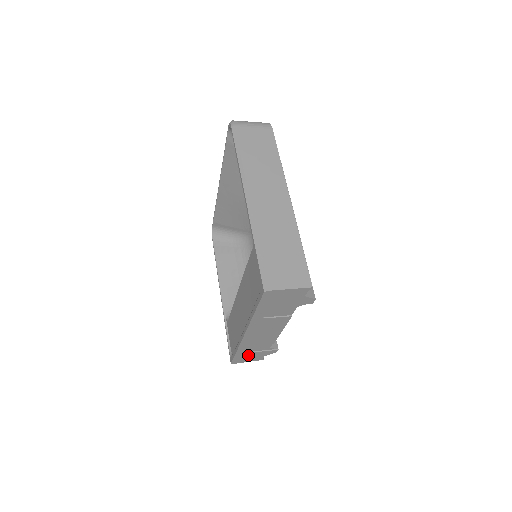
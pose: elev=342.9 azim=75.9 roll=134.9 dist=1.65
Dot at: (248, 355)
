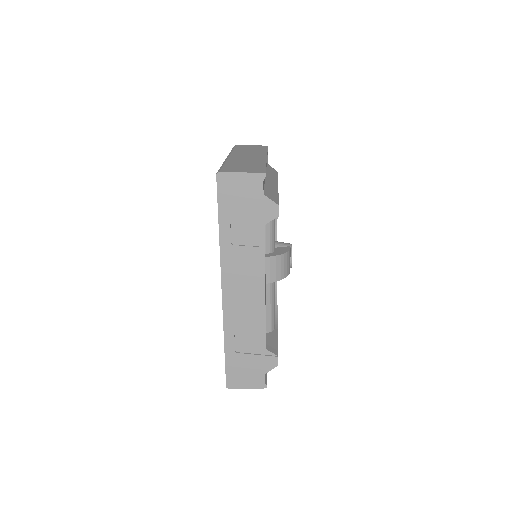
Dot at: (242, 363)
